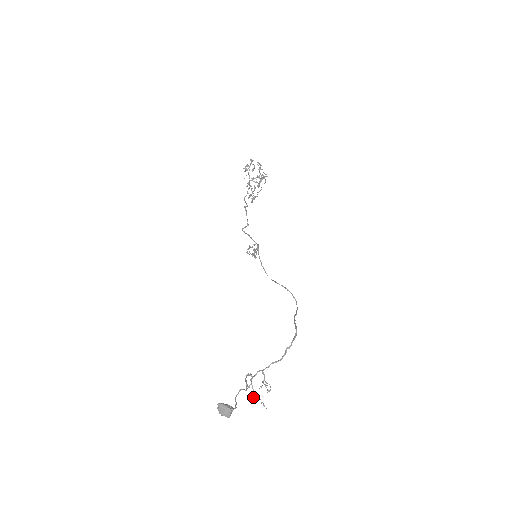
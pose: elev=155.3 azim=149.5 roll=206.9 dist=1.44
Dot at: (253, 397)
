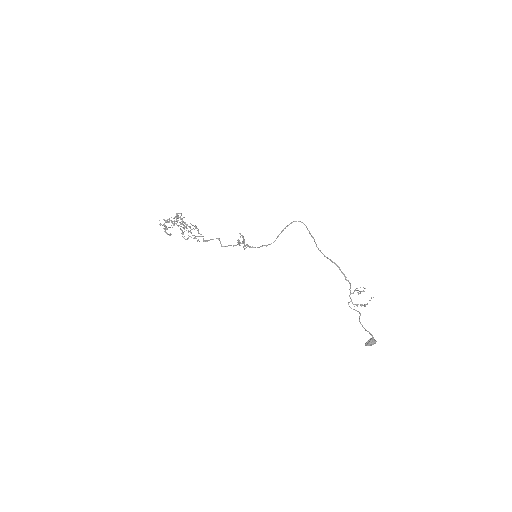
Dot at: occluded
